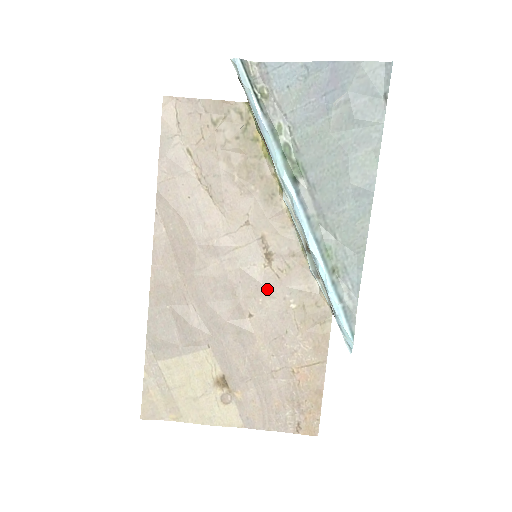
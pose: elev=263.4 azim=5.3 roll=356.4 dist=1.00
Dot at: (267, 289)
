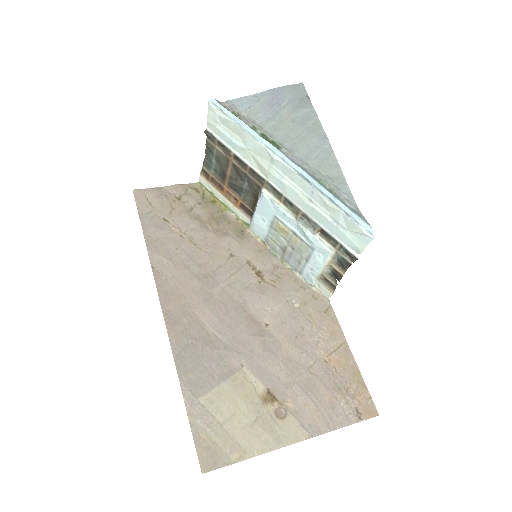
Dot at: (270, 298)
